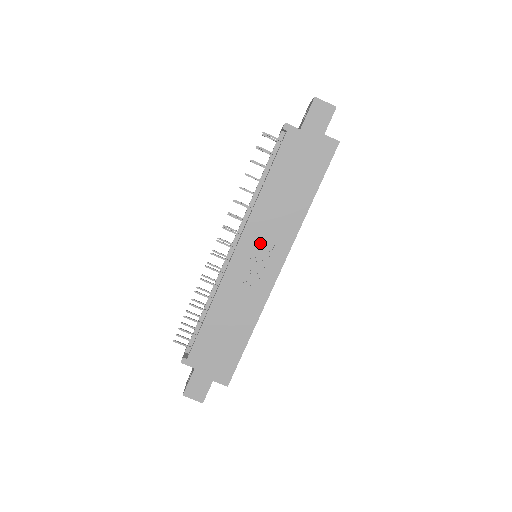
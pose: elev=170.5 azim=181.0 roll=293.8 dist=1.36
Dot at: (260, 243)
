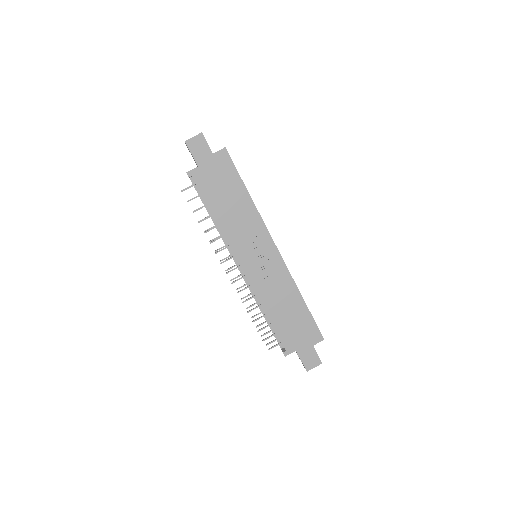
Dot at: (249, 248)
